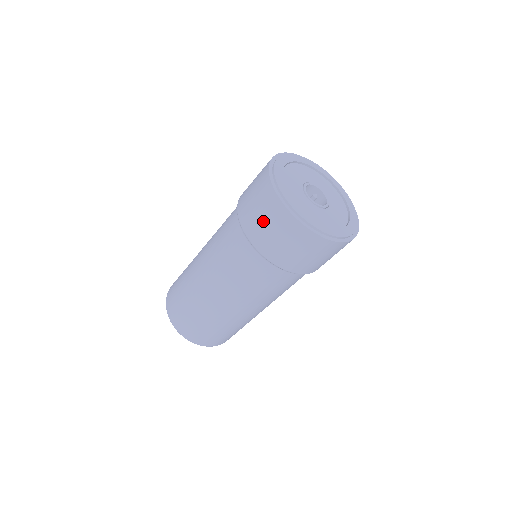
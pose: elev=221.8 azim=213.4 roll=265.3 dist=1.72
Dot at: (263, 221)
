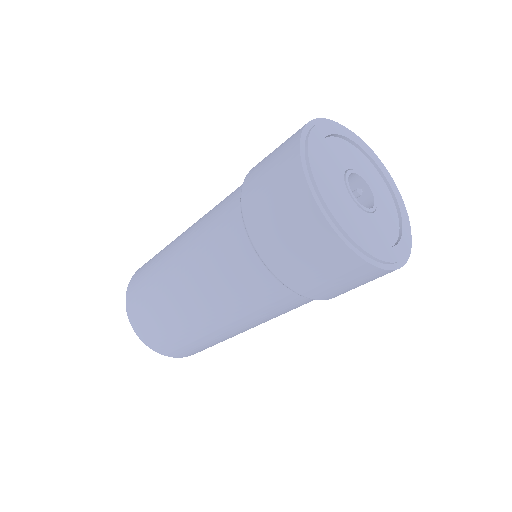
Dot at: (277, 218)
